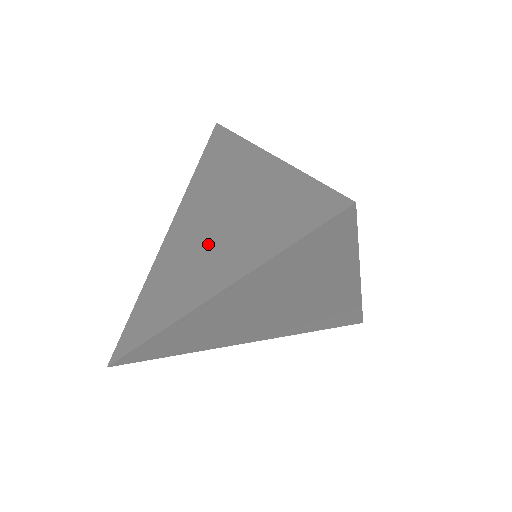
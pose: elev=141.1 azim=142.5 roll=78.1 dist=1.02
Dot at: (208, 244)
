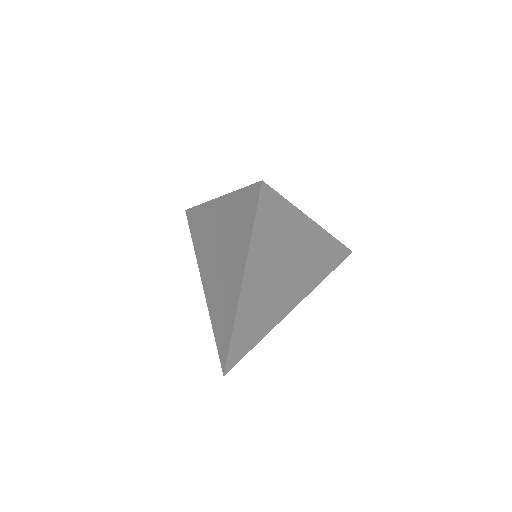
Dot at: (224, 265)
